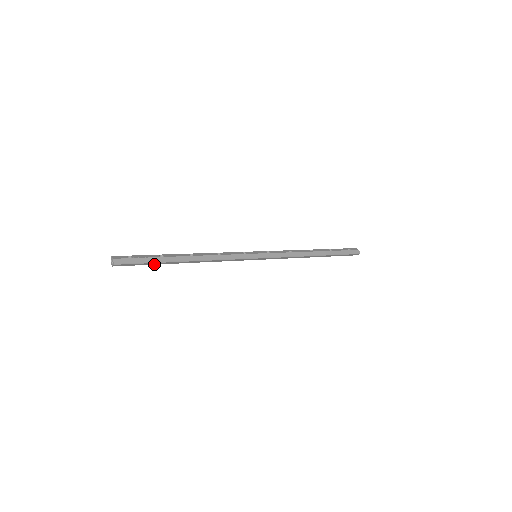
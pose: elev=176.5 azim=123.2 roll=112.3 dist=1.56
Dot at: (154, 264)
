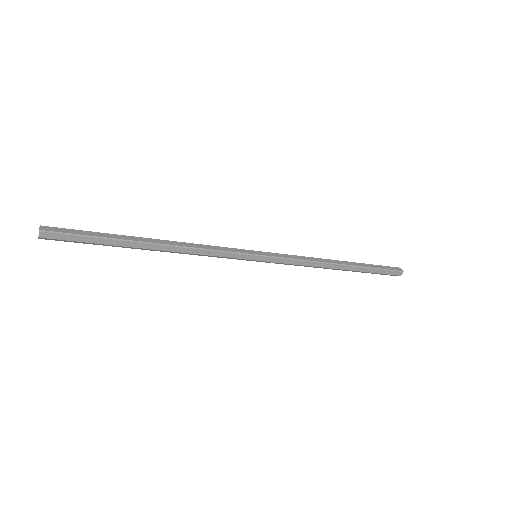
Dot at: (104, 244)
